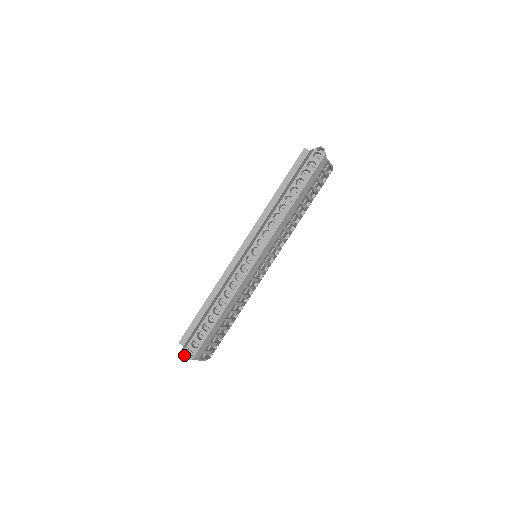
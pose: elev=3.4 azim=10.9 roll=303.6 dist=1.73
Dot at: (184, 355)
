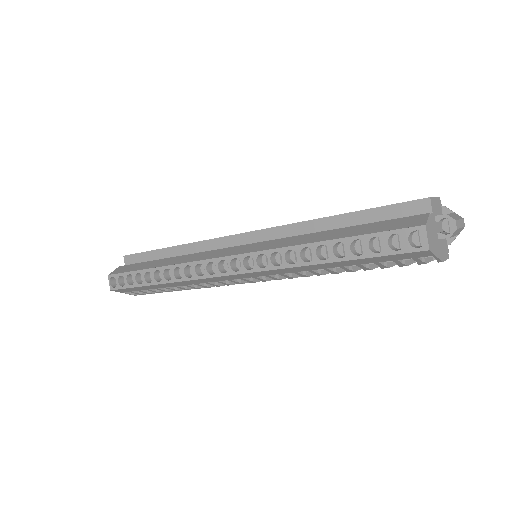
Dot at: occluded
